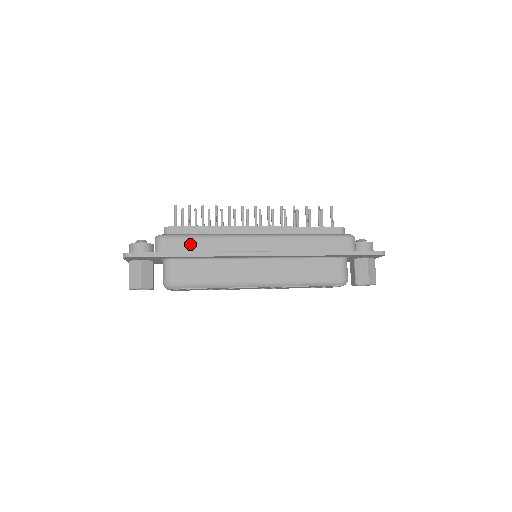
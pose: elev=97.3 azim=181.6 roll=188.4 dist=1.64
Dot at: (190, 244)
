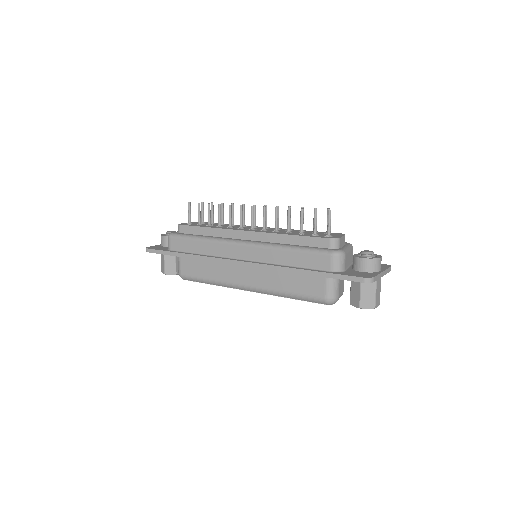
Dot at: (188, 245)
